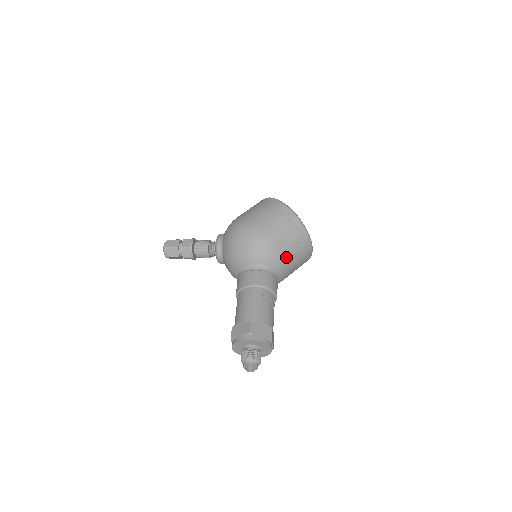
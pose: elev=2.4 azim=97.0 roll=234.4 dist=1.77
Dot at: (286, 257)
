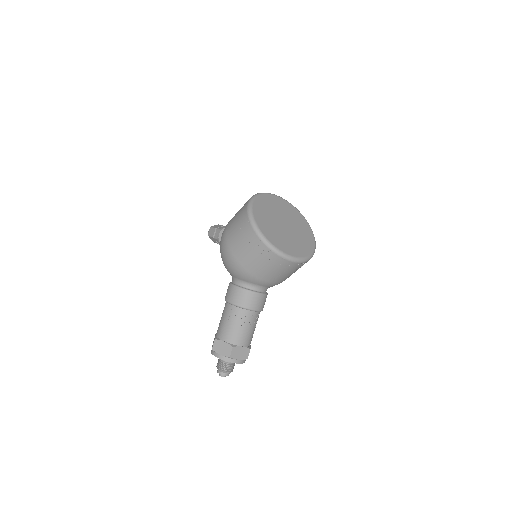
Dot at: (256, 273)
